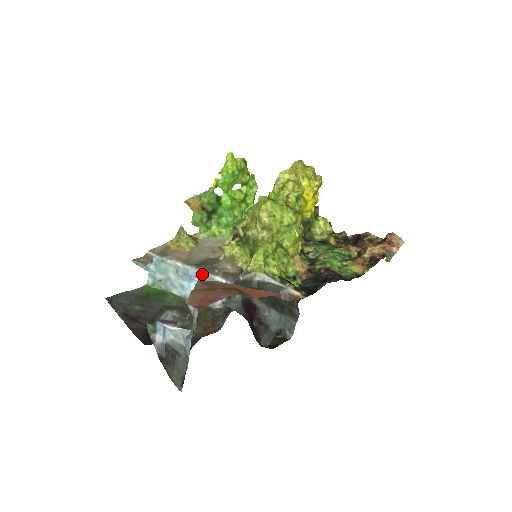
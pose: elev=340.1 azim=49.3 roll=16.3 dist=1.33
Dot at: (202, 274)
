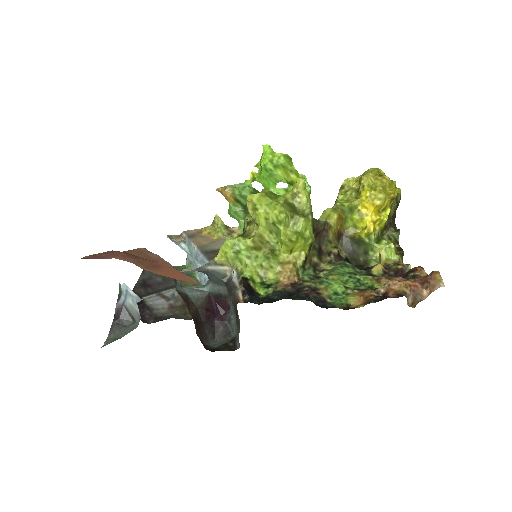
Dot at: (205, 261)
